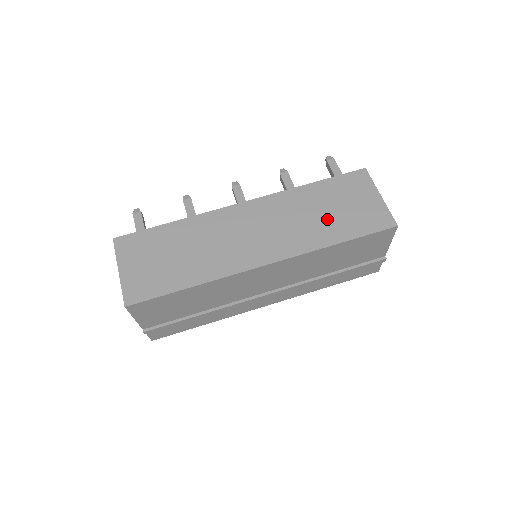
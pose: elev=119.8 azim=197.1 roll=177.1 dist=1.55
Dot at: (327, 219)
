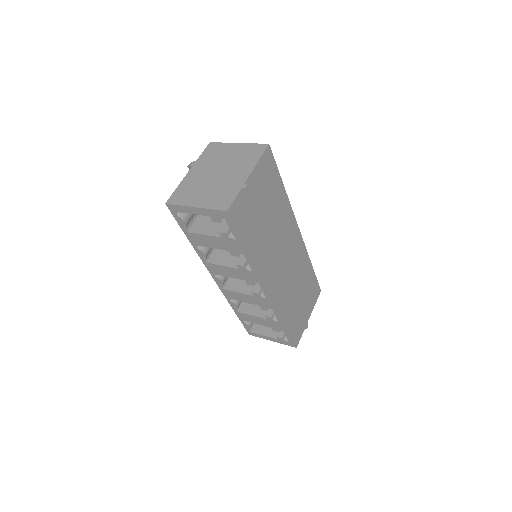
Dot at: occluded
